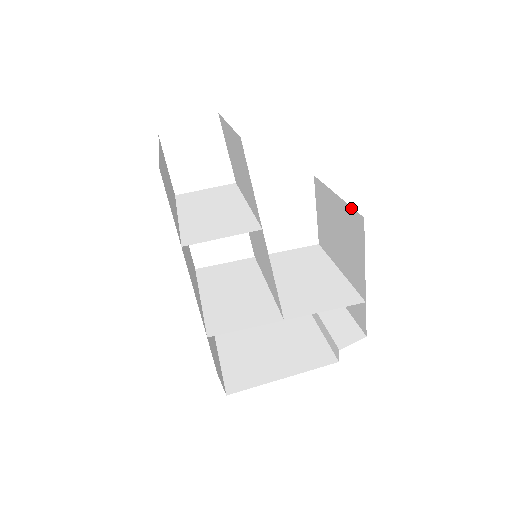
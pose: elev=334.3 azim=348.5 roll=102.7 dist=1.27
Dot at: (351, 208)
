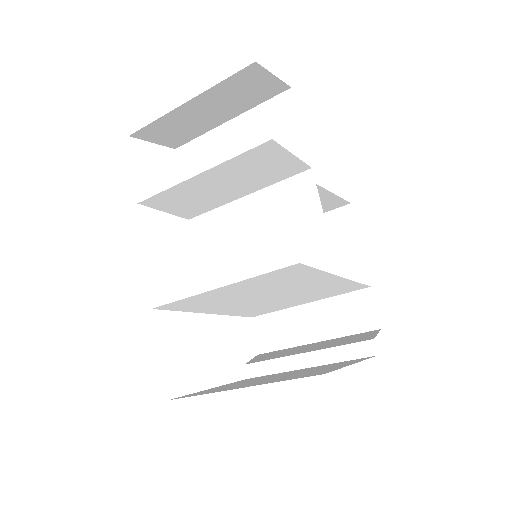
Dot at: (325, 213)
